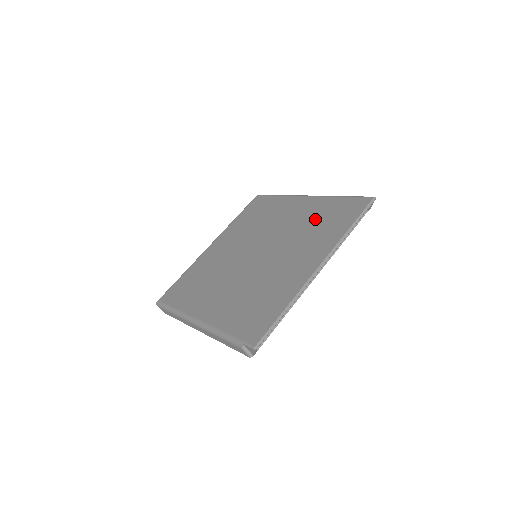
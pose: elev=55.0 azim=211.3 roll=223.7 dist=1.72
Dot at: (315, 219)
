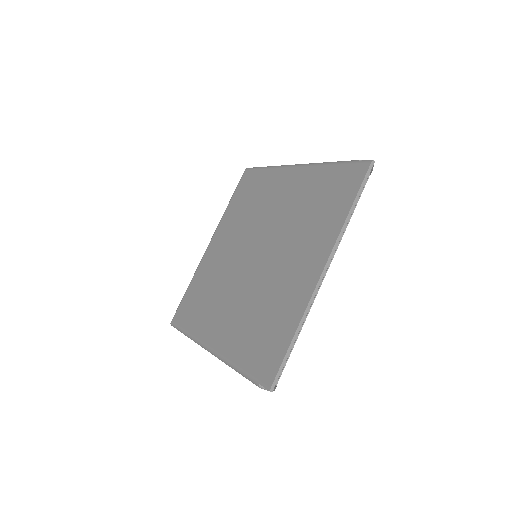
Dot at: (309, 200)
